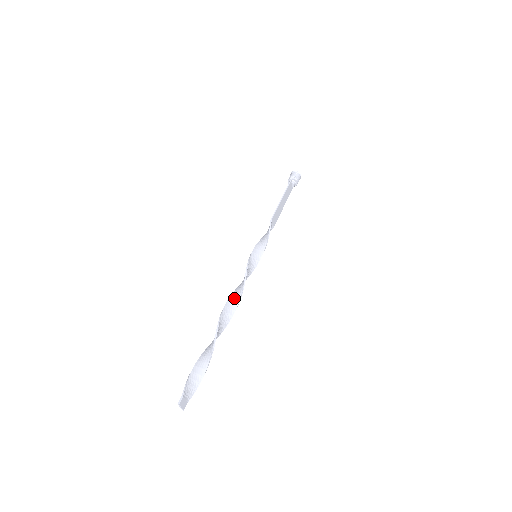
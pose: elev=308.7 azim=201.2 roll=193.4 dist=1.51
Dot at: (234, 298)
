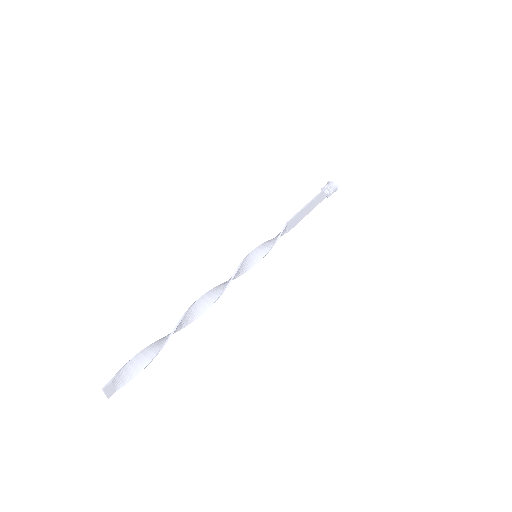
Dot at: (214, 293)
